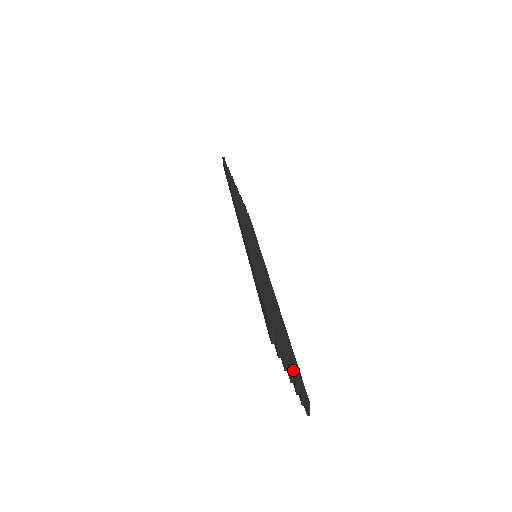
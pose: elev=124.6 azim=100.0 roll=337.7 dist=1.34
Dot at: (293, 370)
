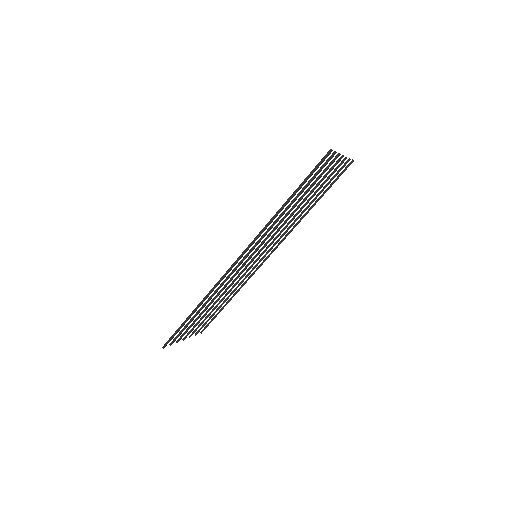
Dot at: occluded
